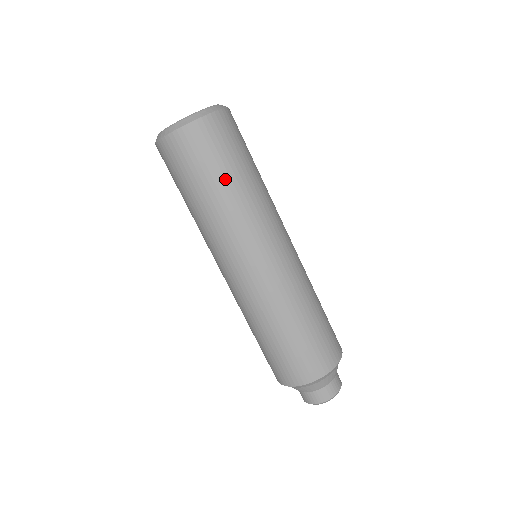
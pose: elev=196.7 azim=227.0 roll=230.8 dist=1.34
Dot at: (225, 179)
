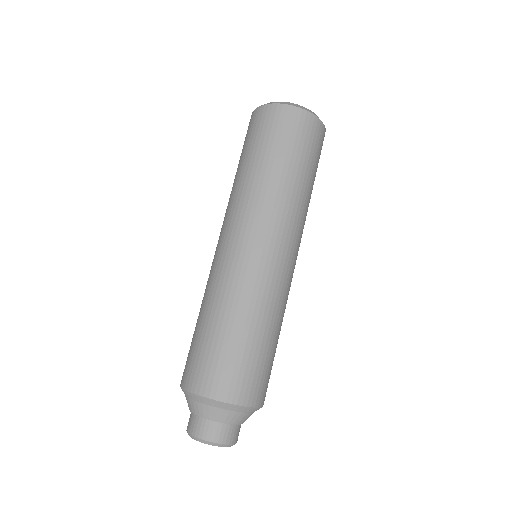
Dot at: (311, 176)
